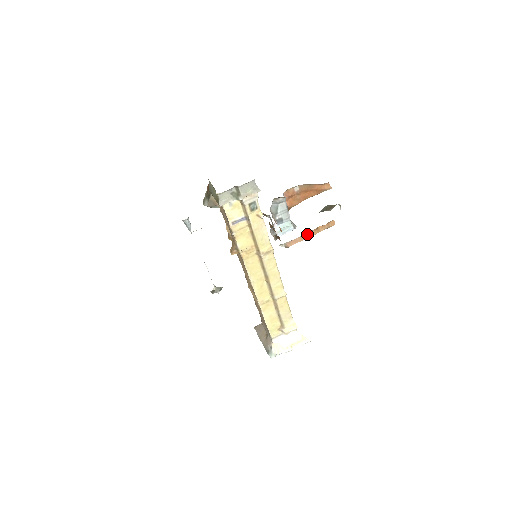
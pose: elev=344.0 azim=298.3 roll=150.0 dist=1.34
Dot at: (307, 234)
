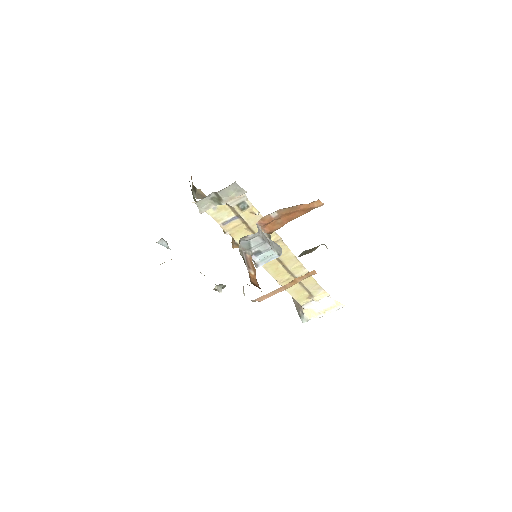
Dot at: (281, 287)
